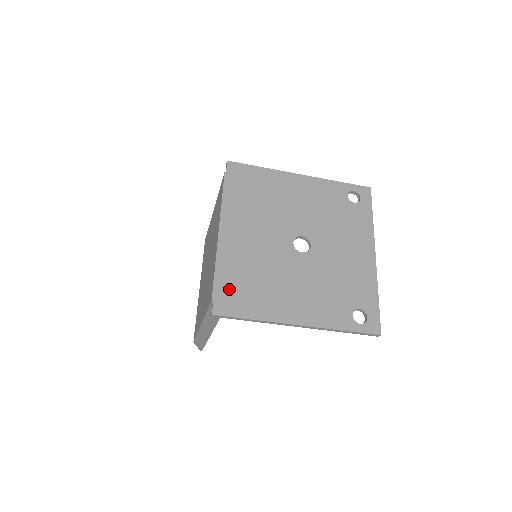
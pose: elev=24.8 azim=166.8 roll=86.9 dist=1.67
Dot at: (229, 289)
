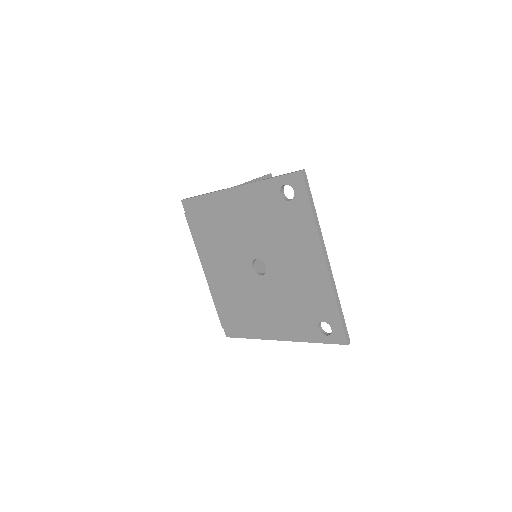
Dot at: (228, 317)
